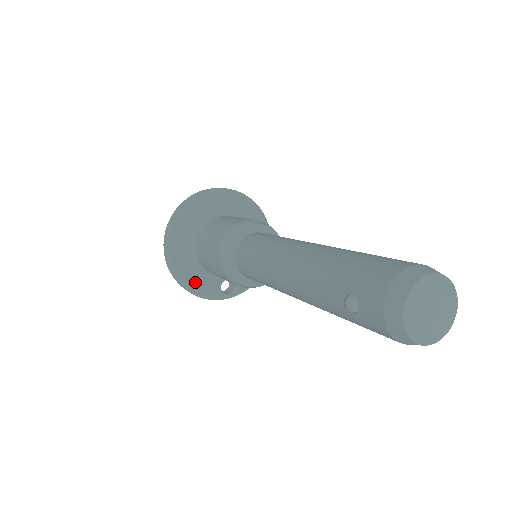
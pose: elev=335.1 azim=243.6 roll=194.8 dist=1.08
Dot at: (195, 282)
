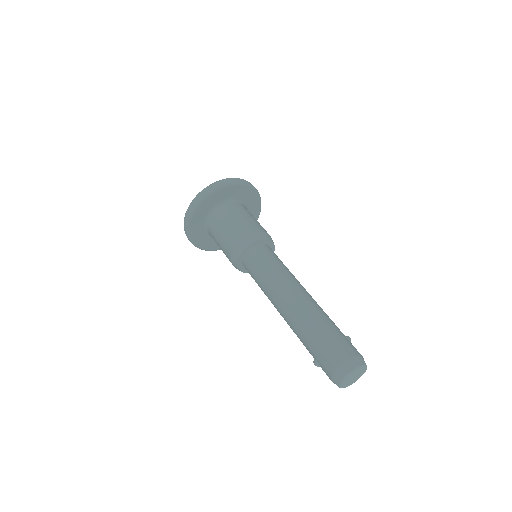
Dot at: (215, 246)
